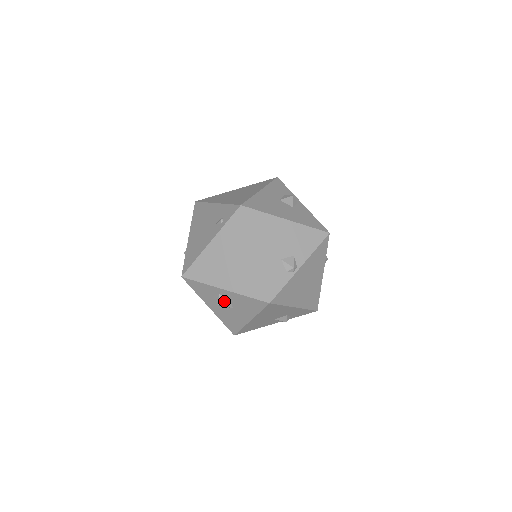
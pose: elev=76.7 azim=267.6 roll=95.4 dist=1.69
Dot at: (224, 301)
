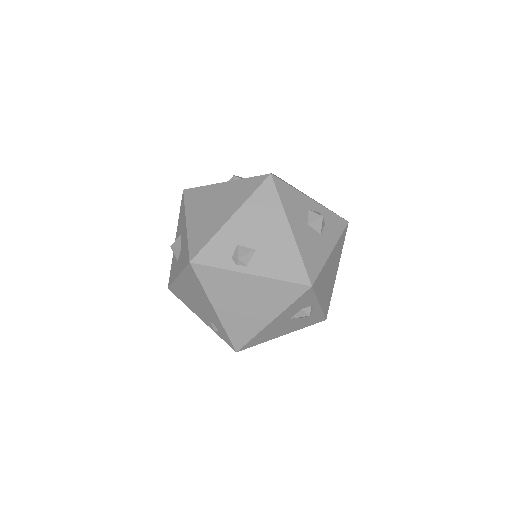
Dot at: occluded
